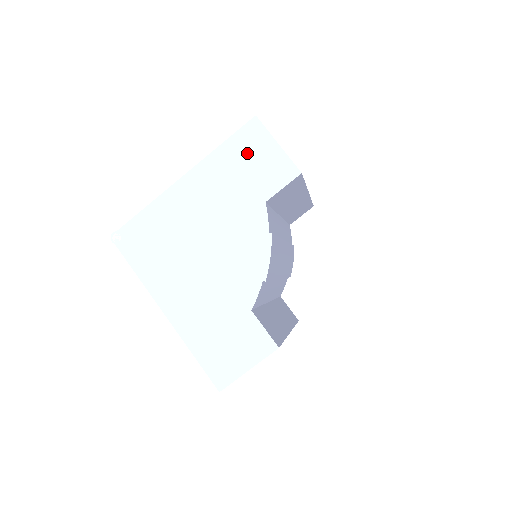
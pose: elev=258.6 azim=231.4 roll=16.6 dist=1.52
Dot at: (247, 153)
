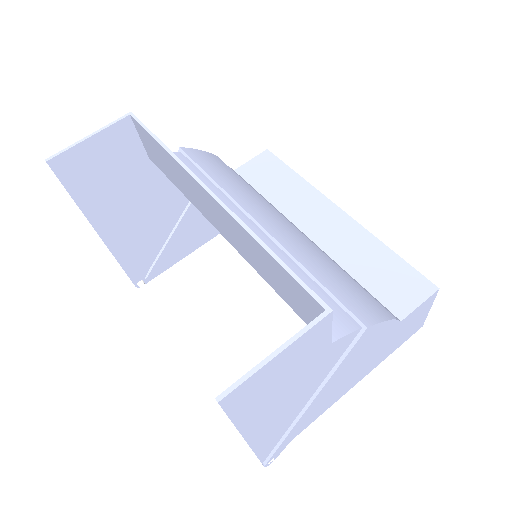
Dot at: (264, 389)
